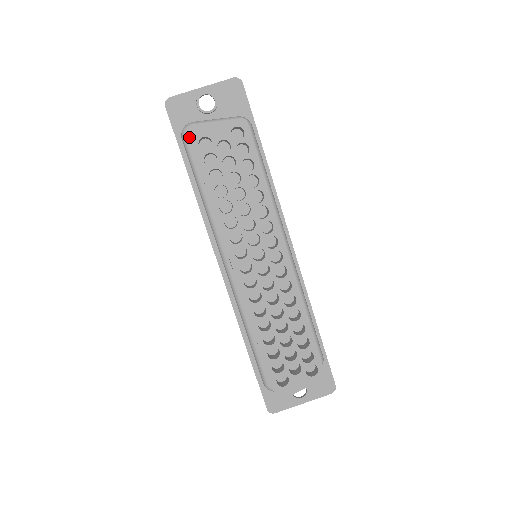
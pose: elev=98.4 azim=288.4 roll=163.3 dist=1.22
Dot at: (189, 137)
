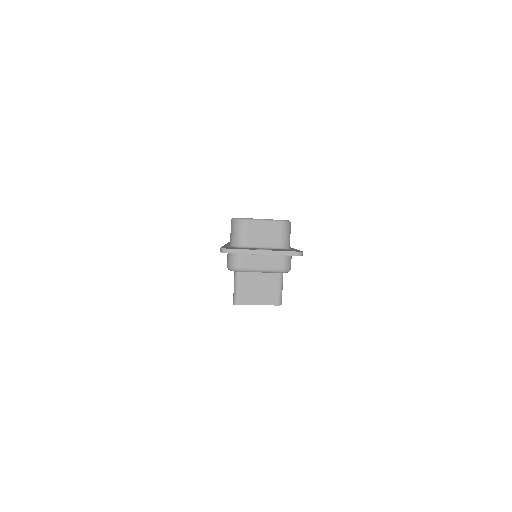
Dot at: (233, 303)
